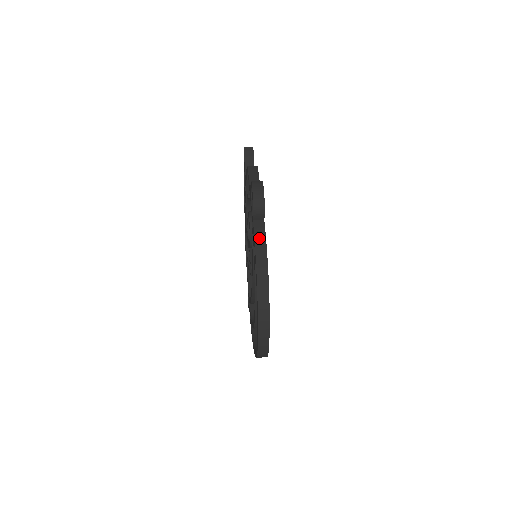
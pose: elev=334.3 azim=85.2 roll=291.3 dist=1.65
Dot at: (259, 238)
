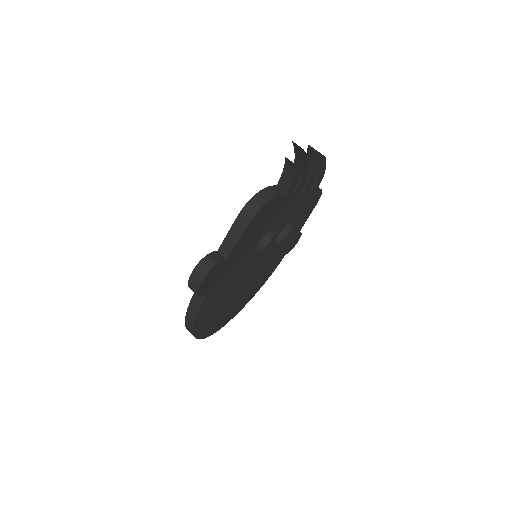
Dot at: (194, 304)
